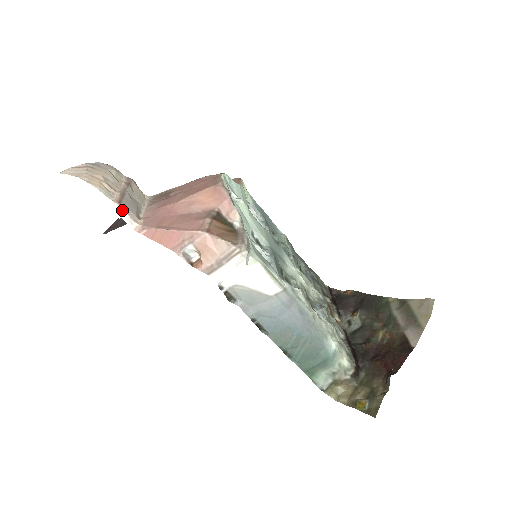
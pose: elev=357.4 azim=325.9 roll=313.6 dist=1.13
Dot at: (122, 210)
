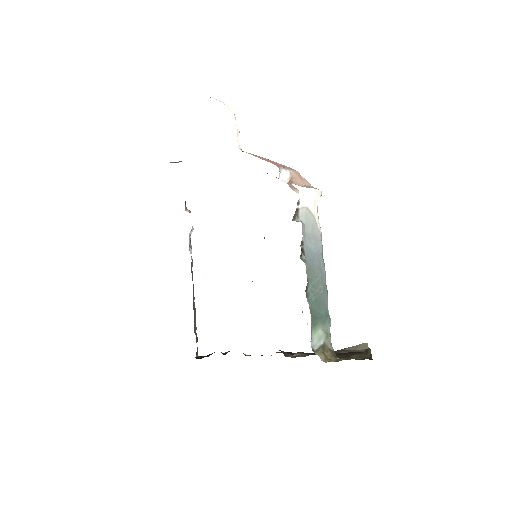
Dot at: occluded
